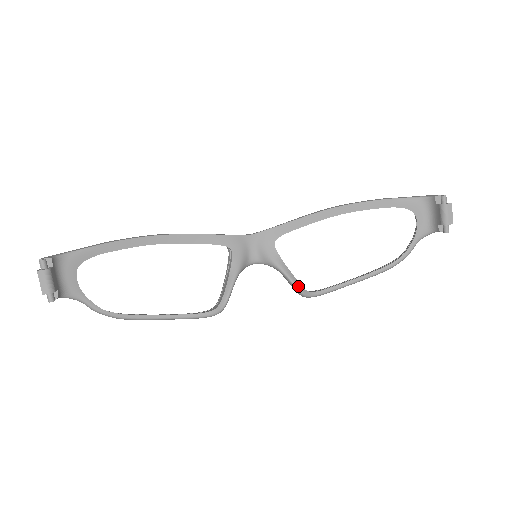
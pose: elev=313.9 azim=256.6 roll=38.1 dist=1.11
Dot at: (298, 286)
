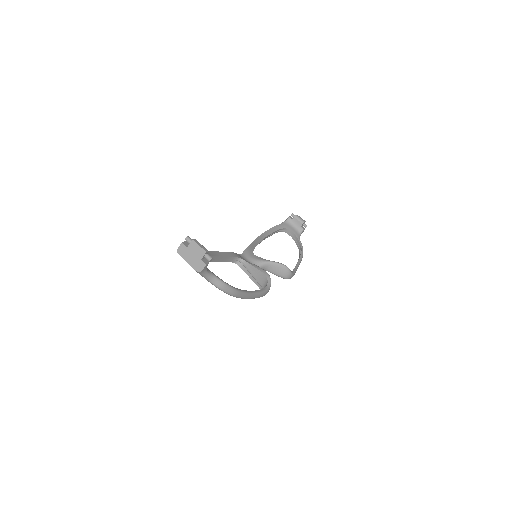
Dot at: (285, 265)
